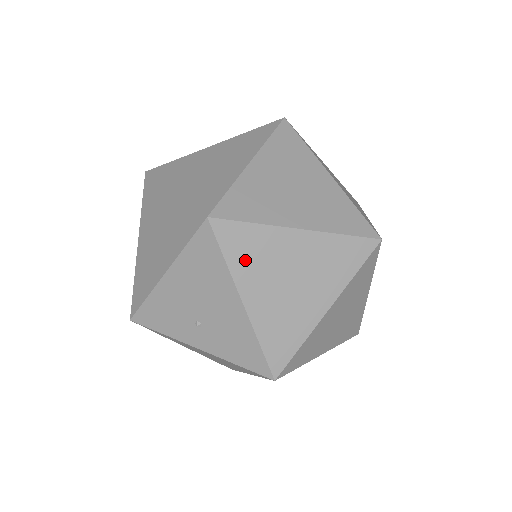
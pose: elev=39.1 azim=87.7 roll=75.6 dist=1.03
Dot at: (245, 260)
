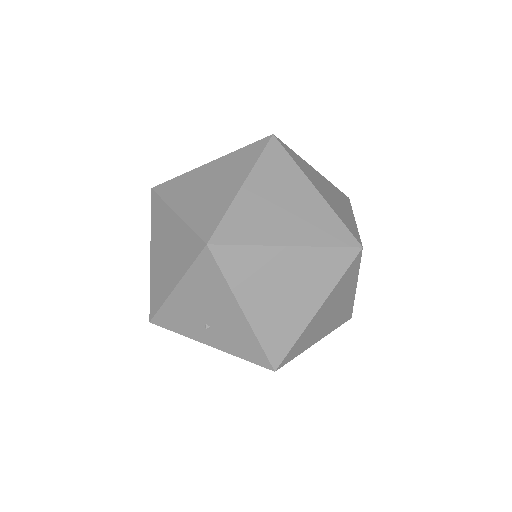
Dot at: (242, 277)
